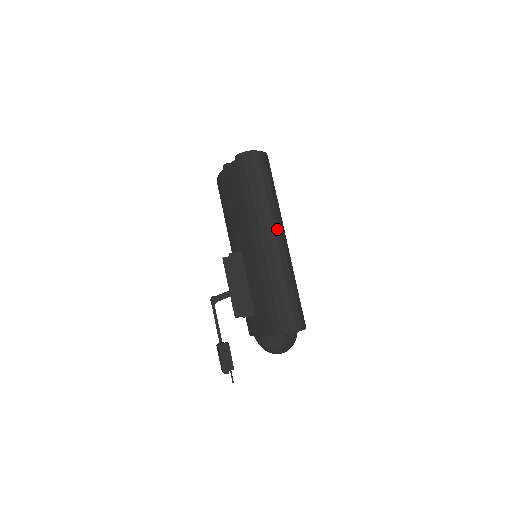
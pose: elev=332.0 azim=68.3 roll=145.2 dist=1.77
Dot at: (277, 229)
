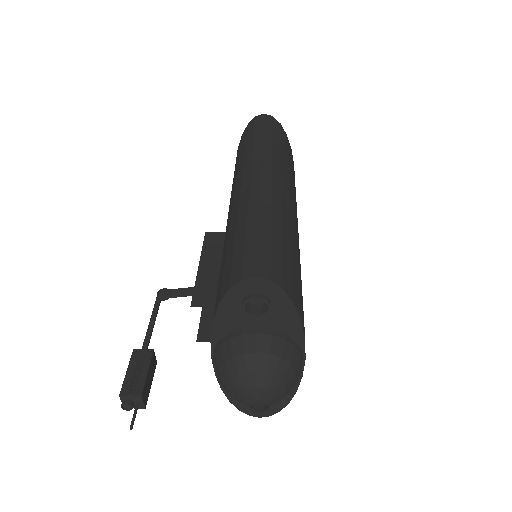
Dot at: (267, 167)
